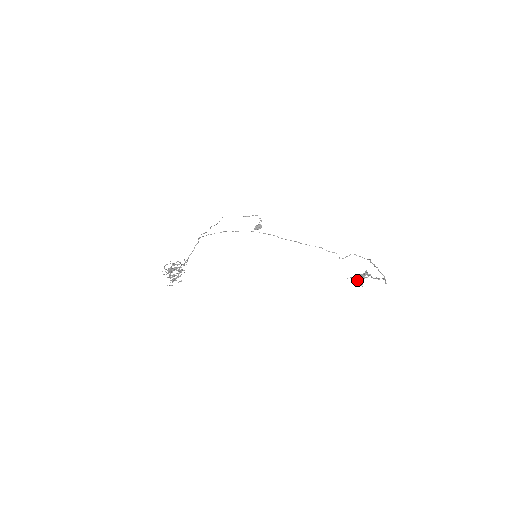
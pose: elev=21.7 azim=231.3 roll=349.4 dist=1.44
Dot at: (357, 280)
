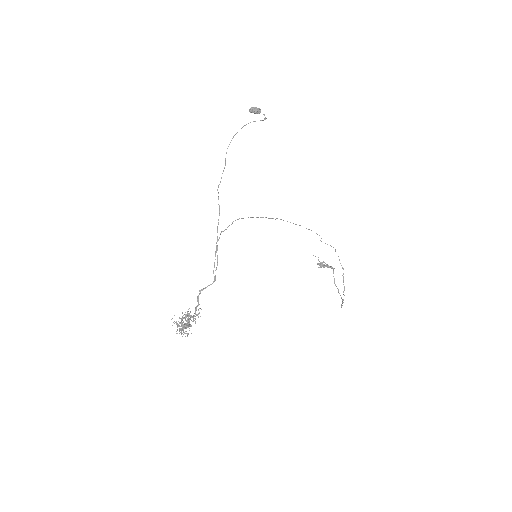
Dot at: (322, 266)
